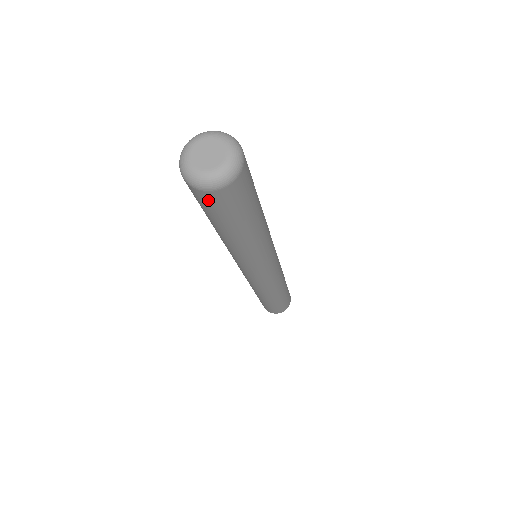
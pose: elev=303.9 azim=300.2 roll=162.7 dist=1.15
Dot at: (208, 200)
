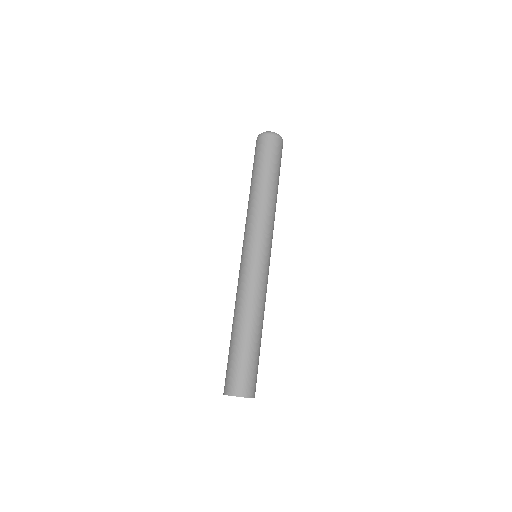
Dot at: (269, 142)
